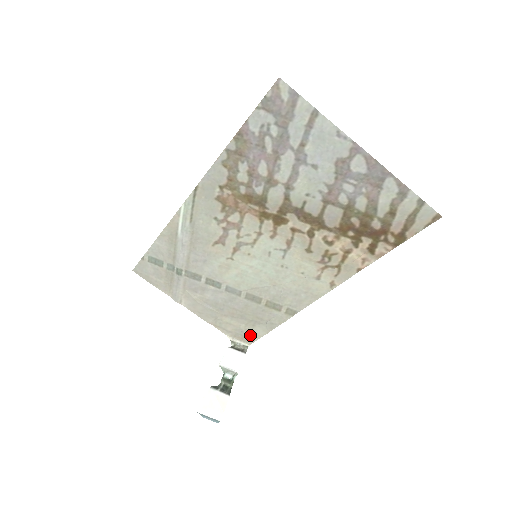
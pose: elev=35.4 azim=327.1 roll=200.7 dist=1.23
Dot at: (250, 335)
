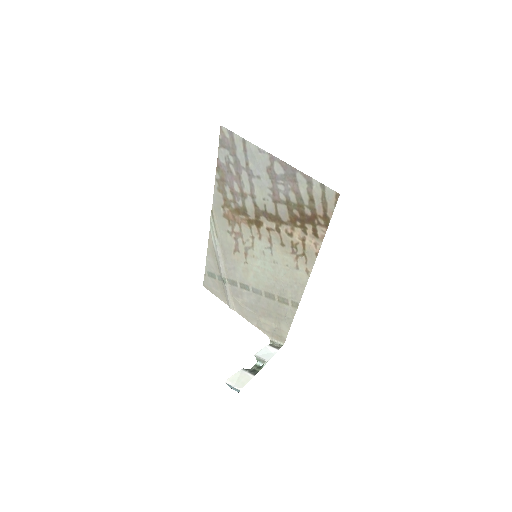
Dot at: (281, 333)
